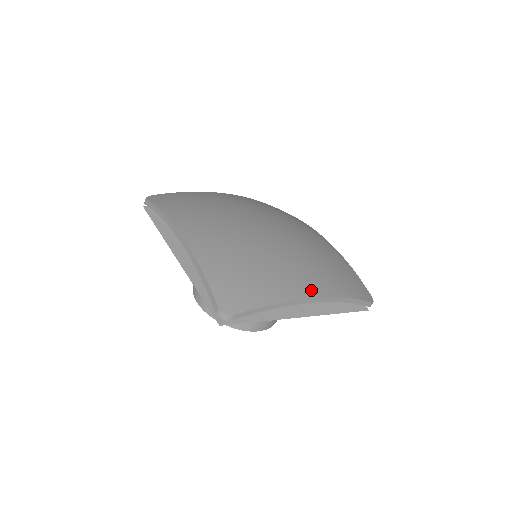
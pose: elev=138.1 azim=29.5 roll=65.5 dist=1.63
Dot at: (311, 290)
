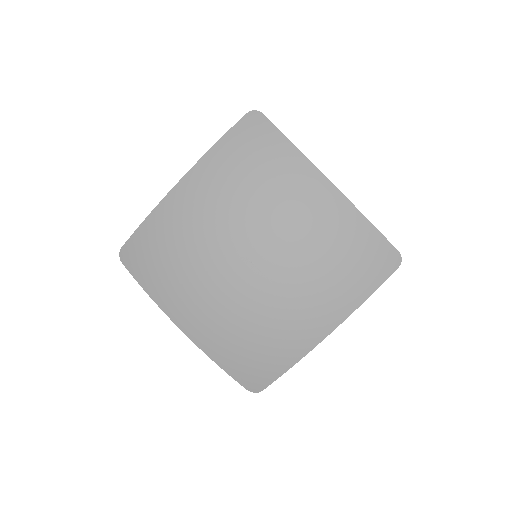
Dot at: (319, 332)
